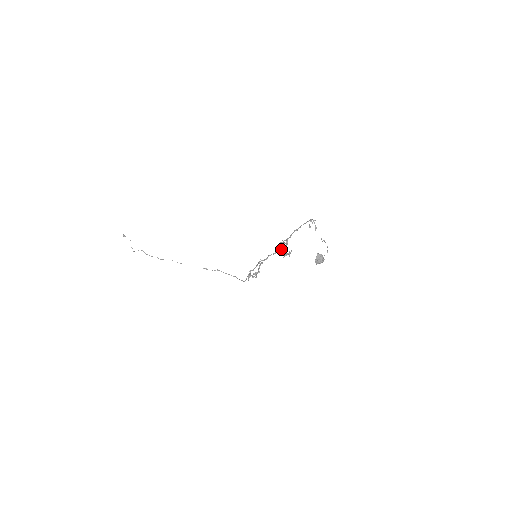
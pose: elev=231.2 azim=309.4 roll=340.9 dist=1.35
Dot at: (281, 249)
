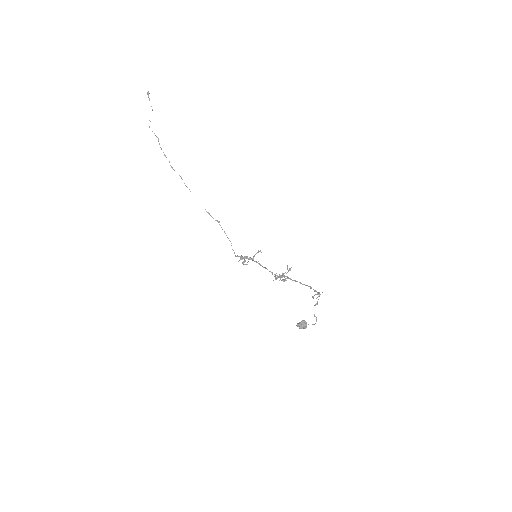
Dot at: (279, 277)
